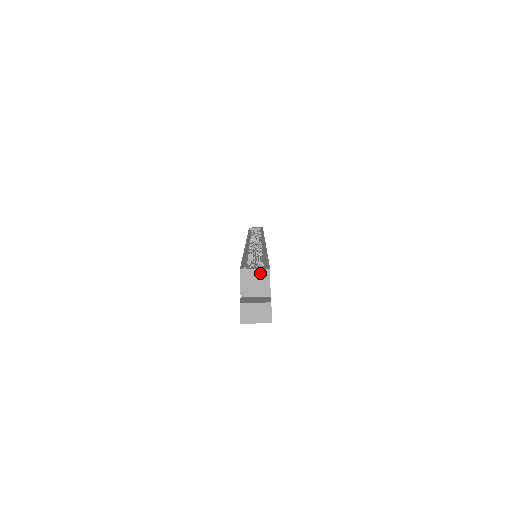
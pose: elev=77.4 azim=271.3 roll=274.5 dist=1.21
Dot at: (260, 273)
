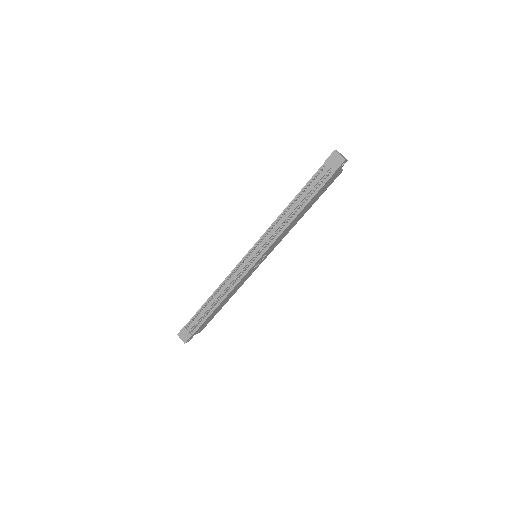
Dot at: occluded
